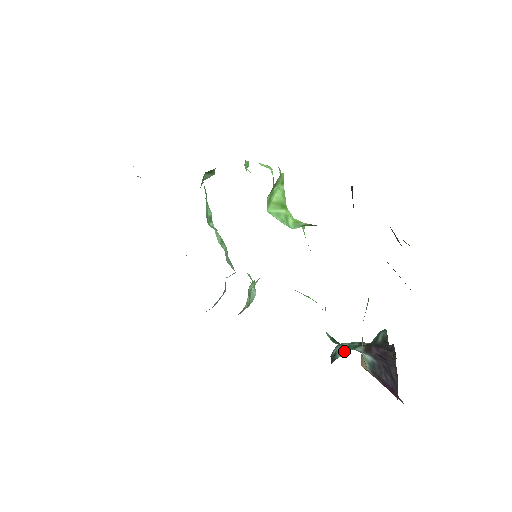
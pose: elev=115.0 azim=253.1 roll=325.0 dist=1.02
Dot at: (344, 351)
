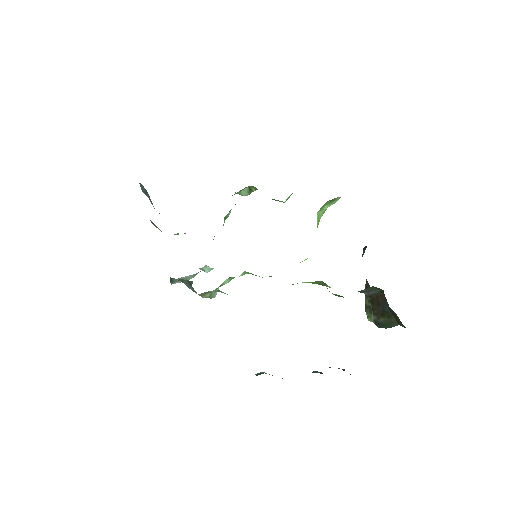
Dot at: occluded
